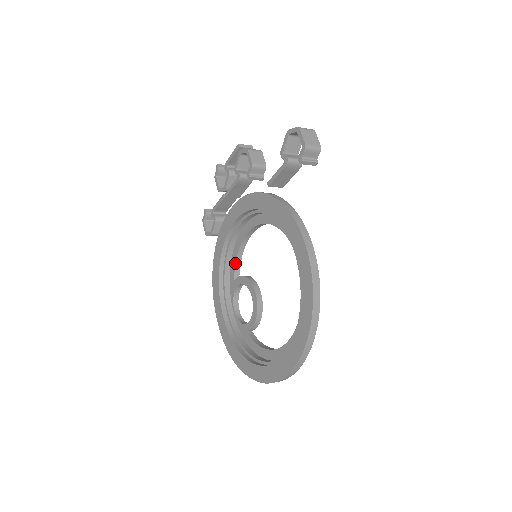
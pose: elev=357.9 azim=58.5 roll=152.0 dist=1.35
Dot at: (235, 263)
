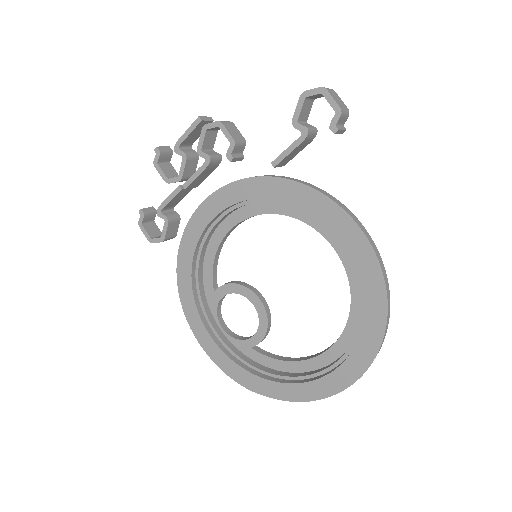
Dot at: (212, 270)
